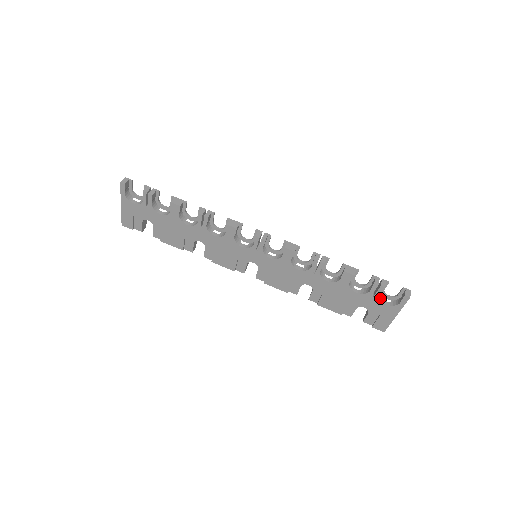
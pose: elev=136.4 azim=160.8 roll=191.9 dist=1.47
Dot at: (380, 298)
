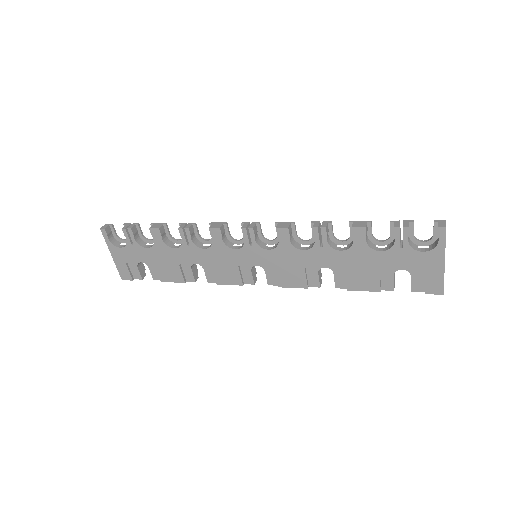
Dot at: (412, 247)
